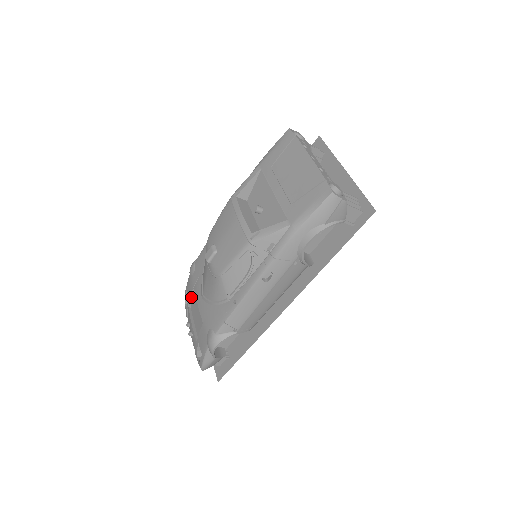
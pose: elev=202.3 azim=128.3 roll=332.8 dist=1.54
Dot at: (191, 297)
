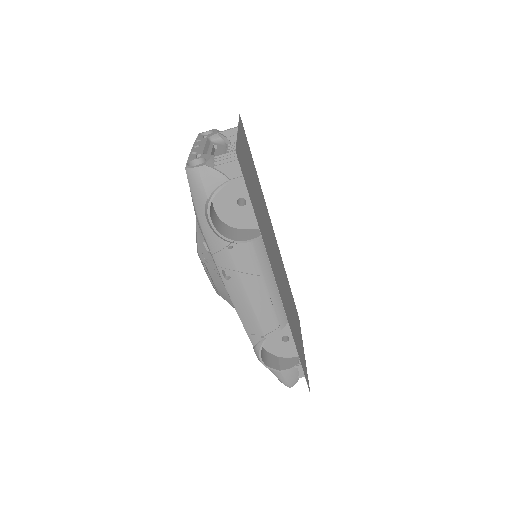
Dot at: occluded
